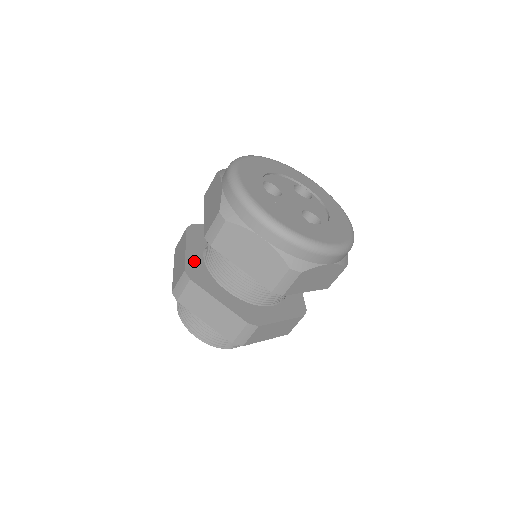
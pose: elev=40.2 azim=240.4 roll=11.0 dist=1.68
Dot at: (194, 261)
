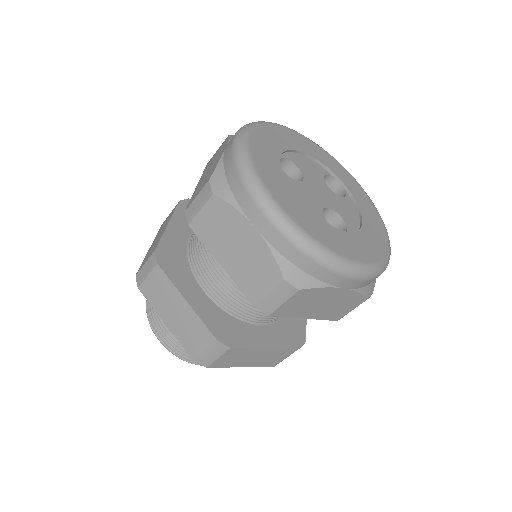
Dot at: (173, 242)
